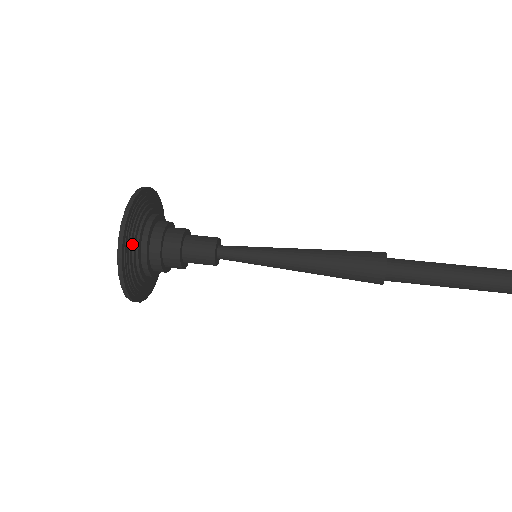
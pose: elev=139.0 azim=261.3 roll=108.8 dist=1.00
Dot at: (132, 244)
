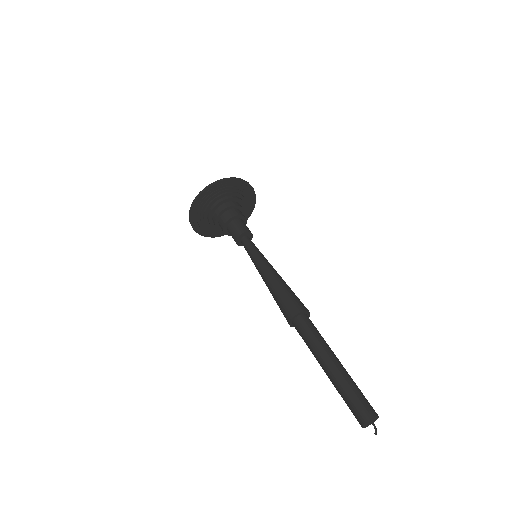
Dot at: (219, 191)
